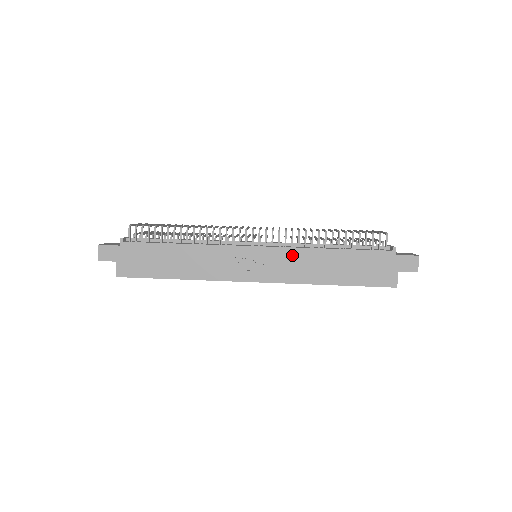
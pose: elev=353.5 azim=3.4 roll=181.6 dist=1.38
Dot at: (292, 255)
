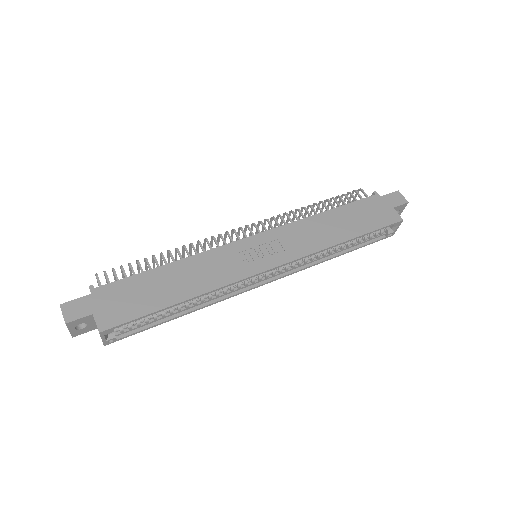
Dot at: (293, 230)
